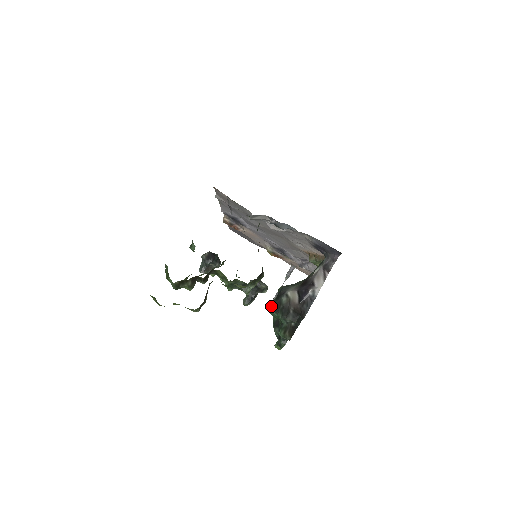
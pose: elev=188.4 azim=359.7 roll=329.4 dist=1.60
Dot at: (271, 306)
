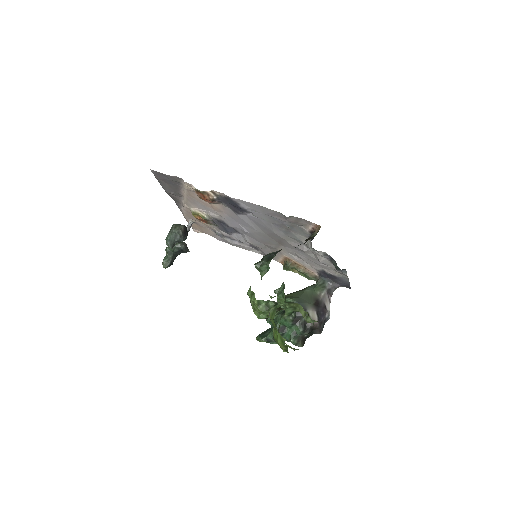
Dot at: (292, 320)
